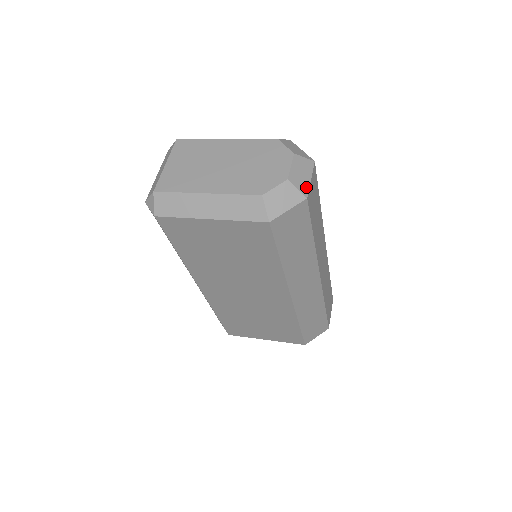
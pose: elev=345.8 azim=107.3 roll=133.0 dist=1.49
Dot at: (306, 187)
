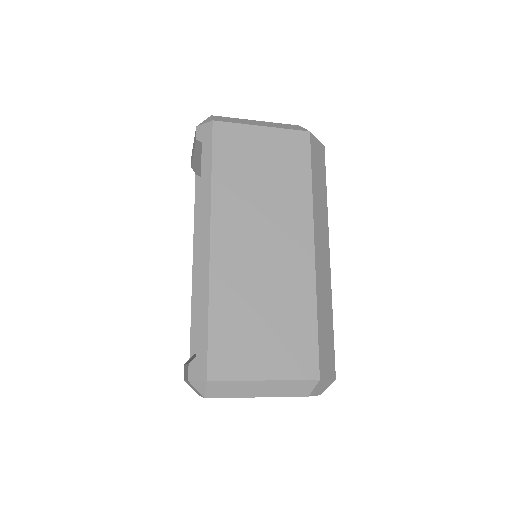
Dot at: occluded
